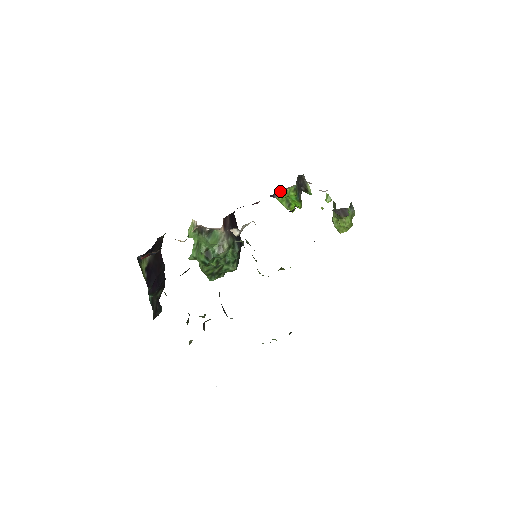
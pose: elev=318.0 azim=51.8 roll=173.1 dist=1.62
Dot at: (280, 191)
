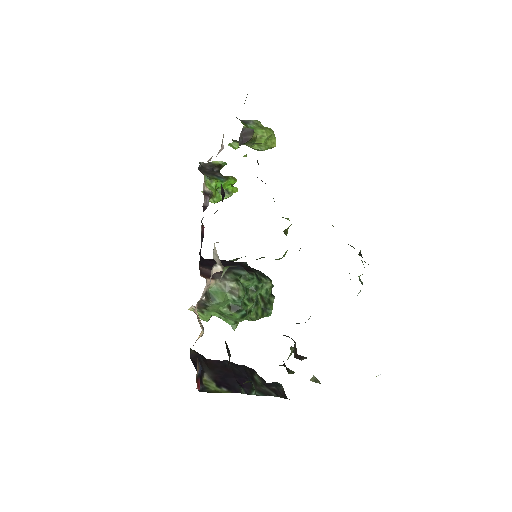
Dot at: occluded
